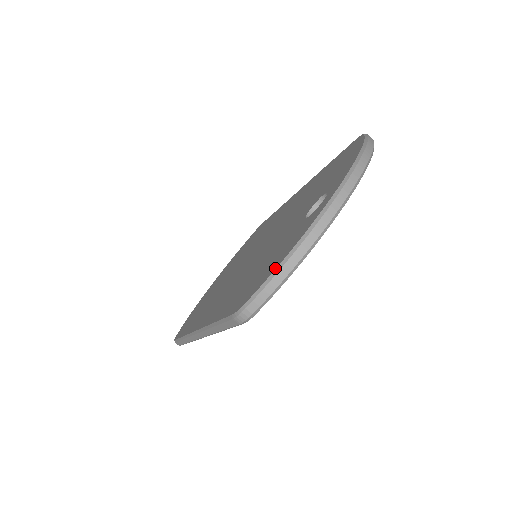
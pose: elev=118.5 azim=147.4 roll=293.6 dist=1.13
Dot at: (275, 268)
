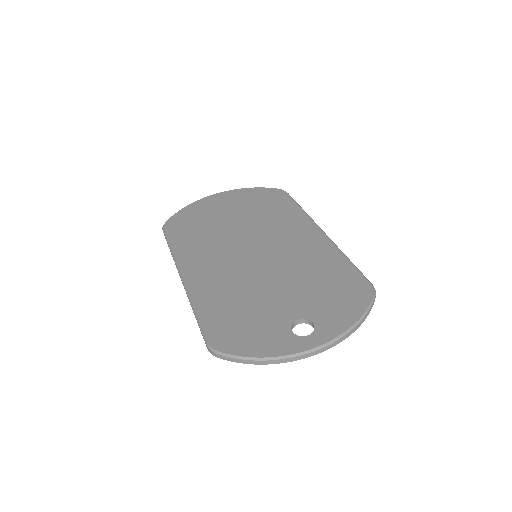
Dot at: (248, 355)
